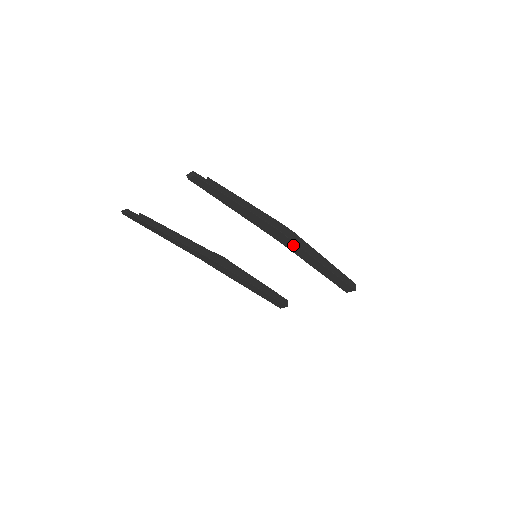
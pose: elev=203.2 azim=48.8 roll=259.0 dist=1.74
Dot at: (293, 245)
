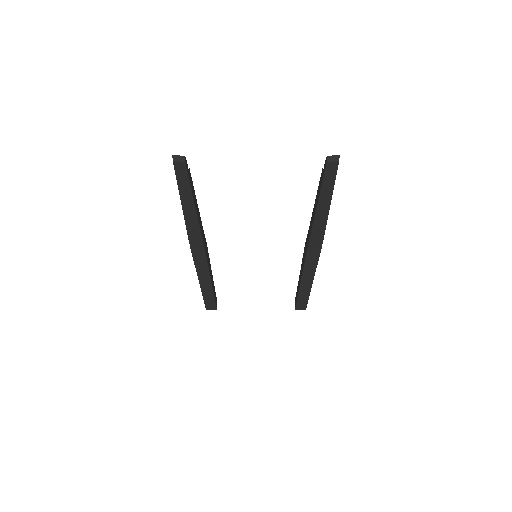
Dot at: (314, 259)
